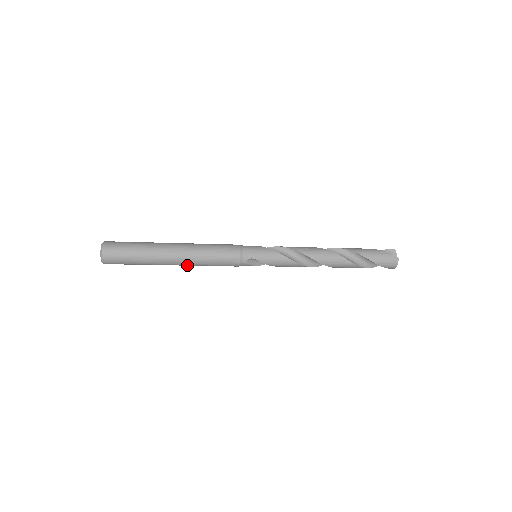
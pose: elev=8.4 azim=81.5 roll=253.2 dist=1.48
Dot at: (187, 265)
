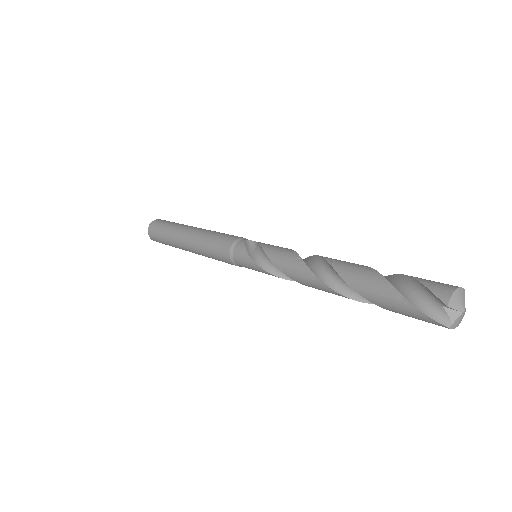
Dot at: occluded
